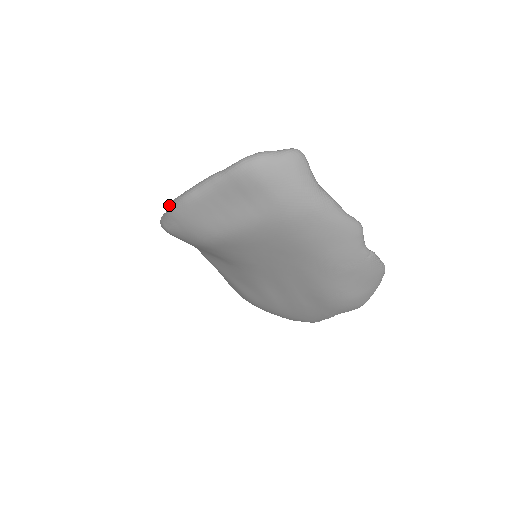
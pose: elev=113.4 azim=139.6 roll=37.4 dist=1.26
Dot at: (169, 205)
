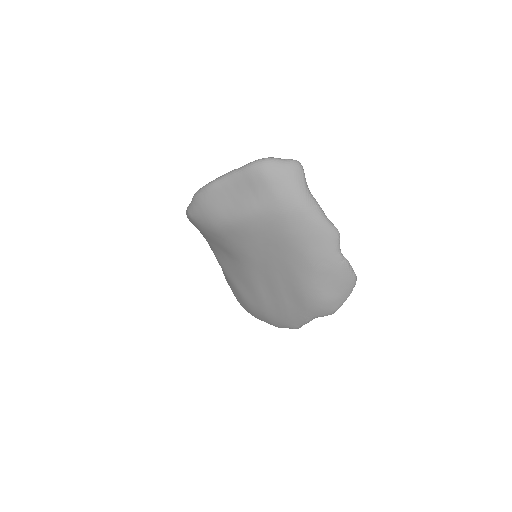
Dot at: (196, 192)
